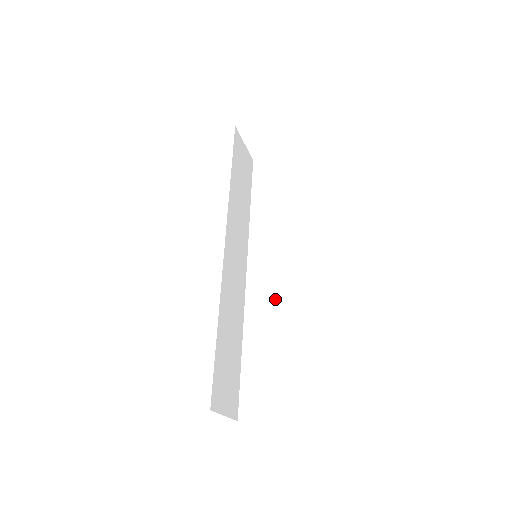
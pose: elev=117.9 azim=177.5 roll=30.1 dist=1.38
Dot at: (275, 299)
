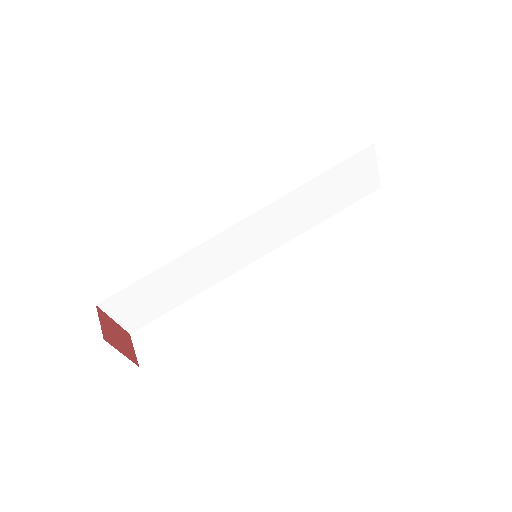
Dot at: (239, 299)
